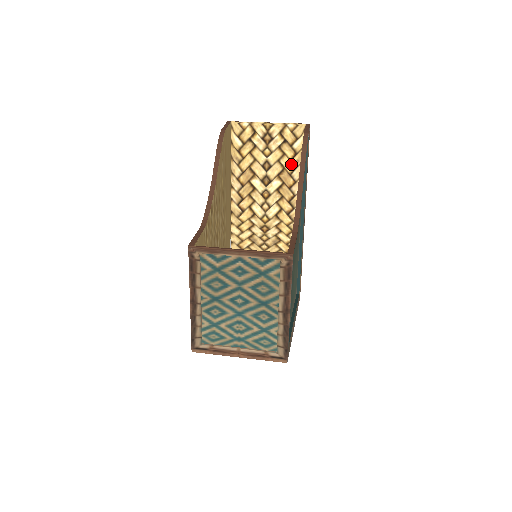
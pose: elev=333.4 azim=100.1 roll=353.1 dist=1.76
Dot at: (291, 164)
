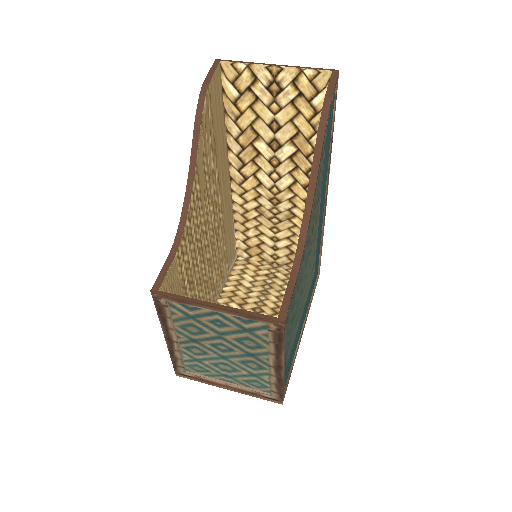
Dot at: (309, 126)
